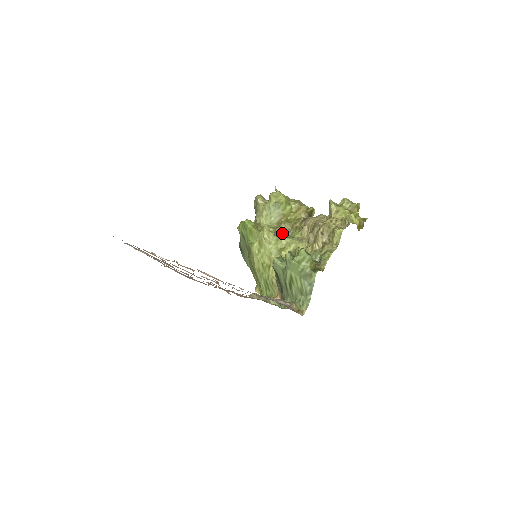
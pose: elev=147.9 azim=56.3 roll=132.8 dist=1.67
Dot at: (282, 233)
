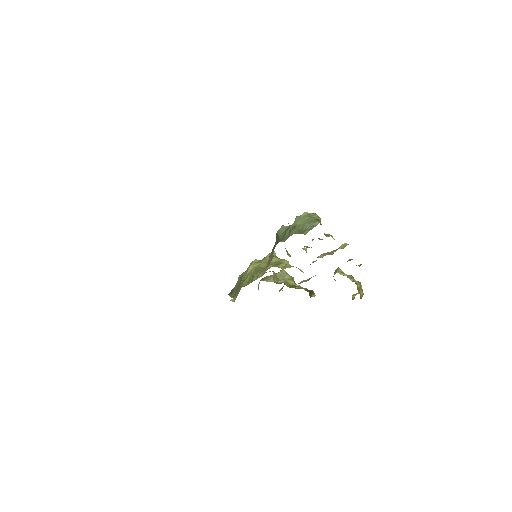
Dot at: occluded
